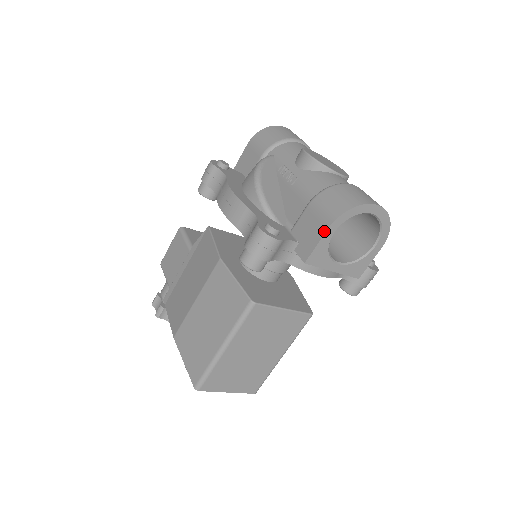
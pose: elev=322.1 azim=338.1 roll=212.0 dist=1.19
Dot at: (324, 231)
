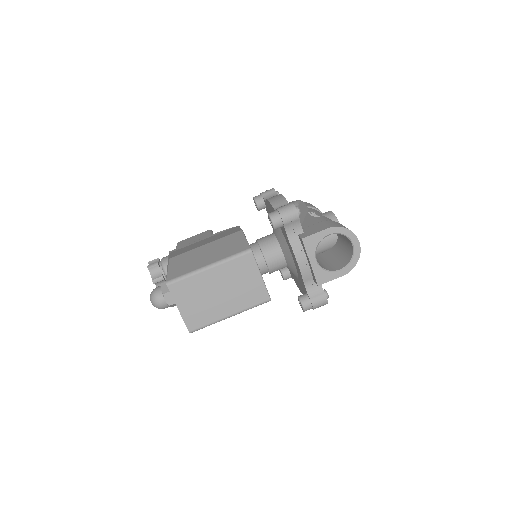
Dot at: (325, 229)
